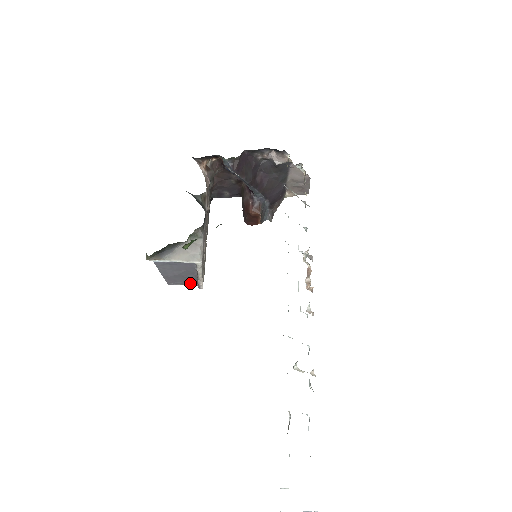
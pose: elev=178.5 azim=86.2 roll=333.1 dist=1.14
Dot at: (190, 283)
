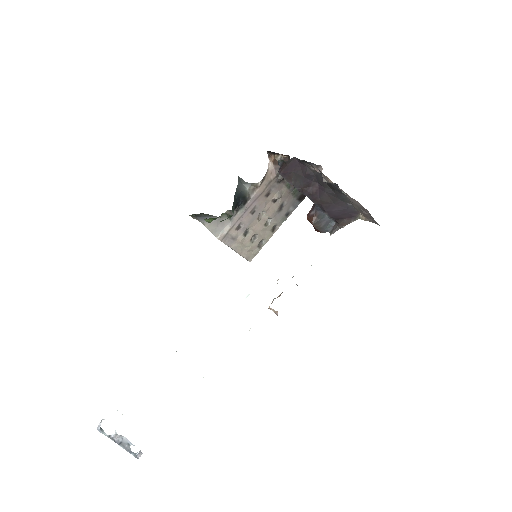
Dot at: occluded
